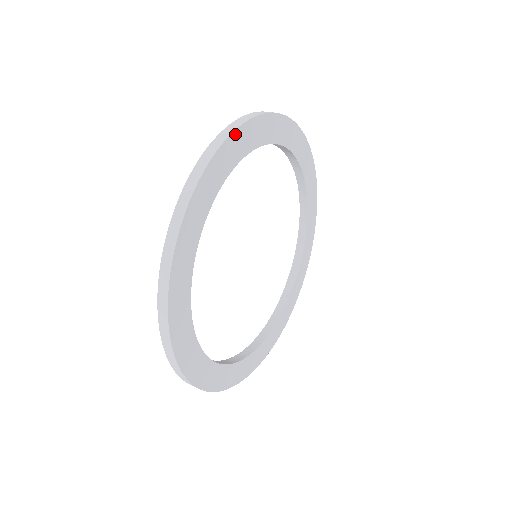
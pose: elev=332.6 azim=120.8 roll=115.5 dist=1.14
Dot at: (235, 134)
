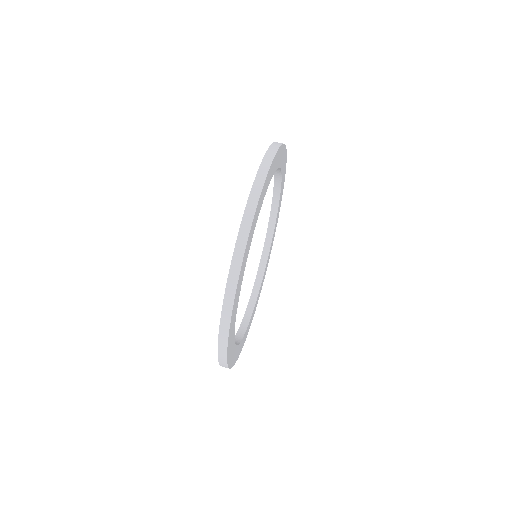
Dot at: (277, 154)
